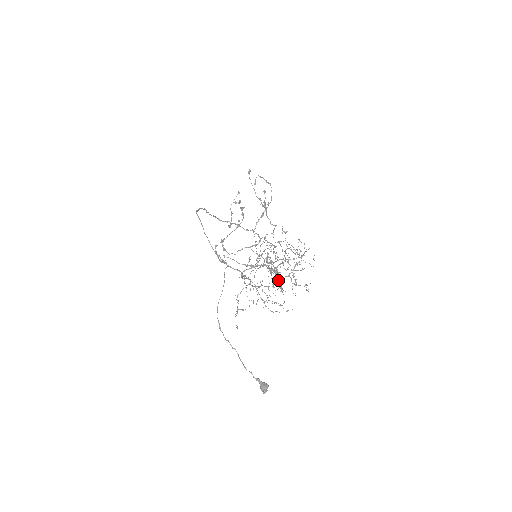
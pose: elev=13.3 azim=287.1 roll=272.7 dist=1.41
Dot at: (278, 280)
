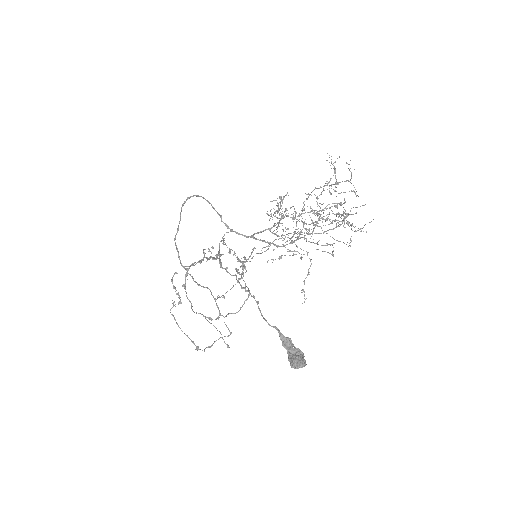
Dot at: (324, 216)
